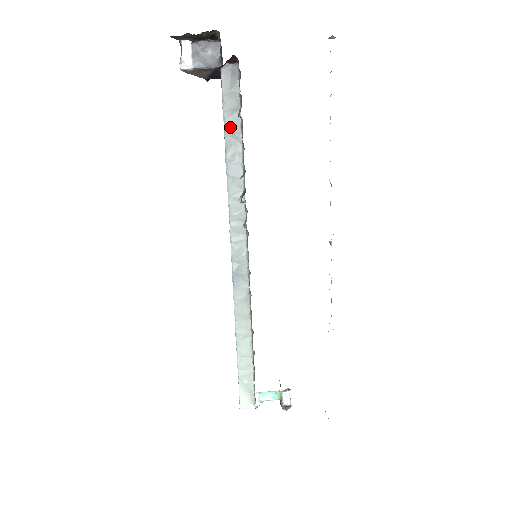
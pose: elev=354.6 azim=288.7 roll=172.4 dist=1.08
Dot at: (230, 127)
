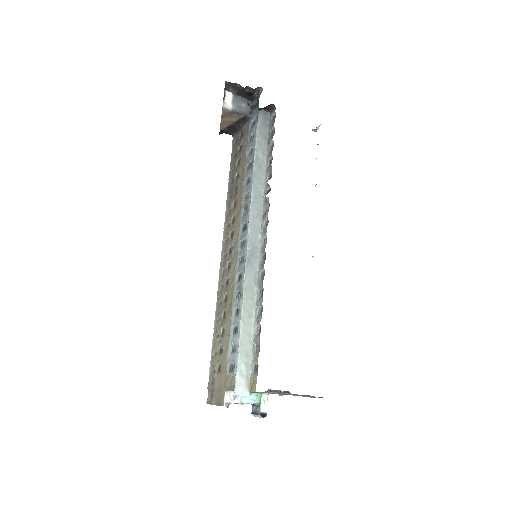
Dot at: (260, 148)
